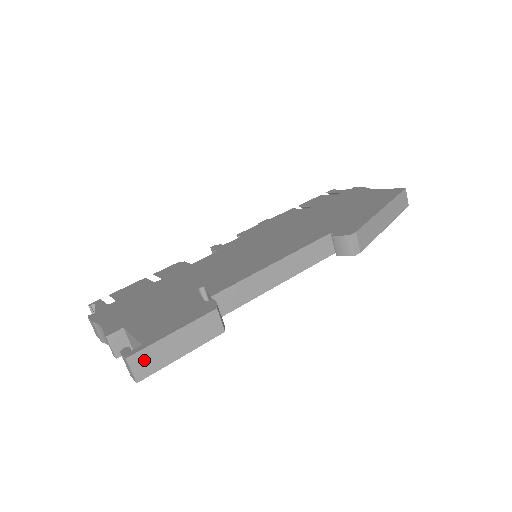
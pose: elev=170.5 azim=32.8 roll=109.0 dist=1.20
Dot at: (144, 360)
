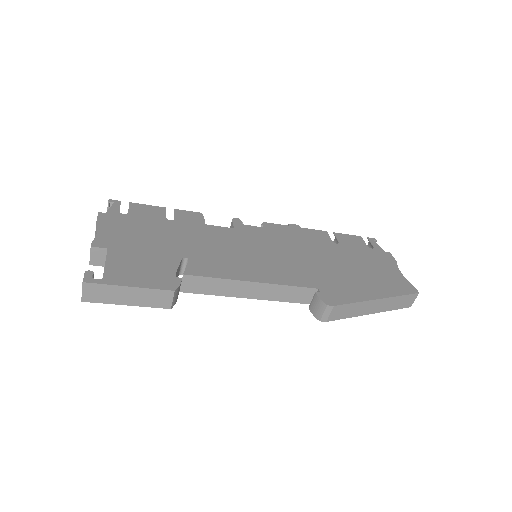
Dot at: (96, 291)
